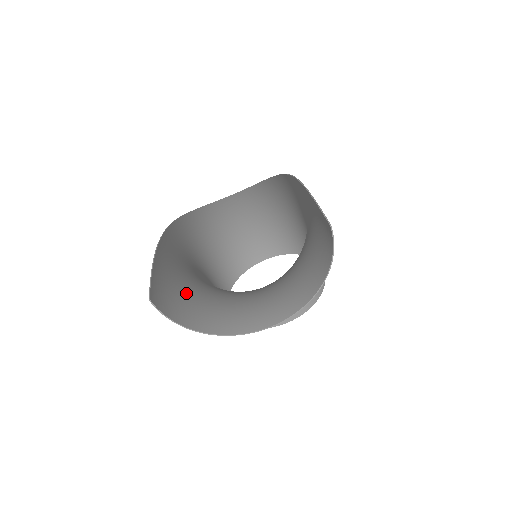
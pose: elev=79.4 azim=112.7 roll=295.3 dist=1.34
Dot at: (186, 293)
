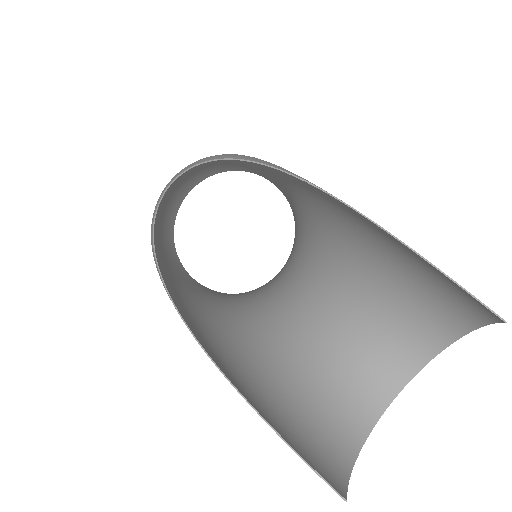
Dot at: (299, 411)
